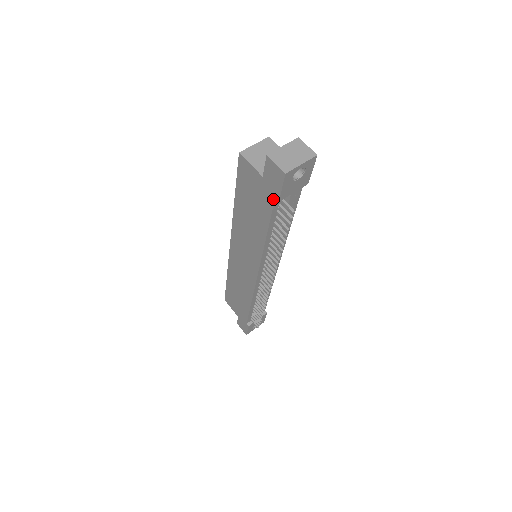
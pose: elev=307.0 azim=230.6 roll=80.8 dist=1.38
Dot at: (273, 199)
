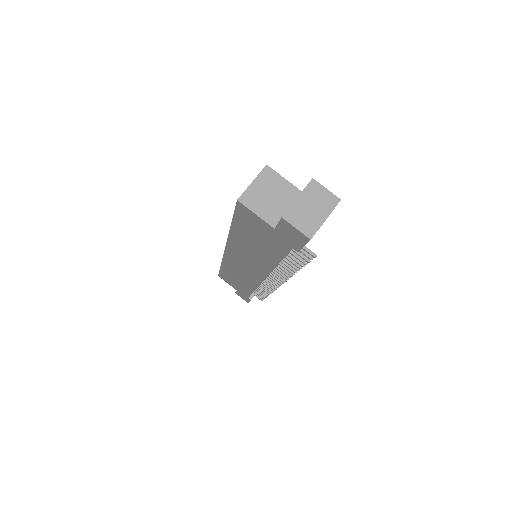
Dot at: (290, 248)
